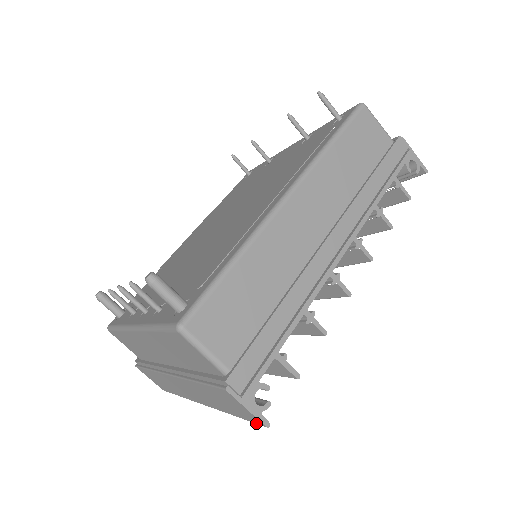
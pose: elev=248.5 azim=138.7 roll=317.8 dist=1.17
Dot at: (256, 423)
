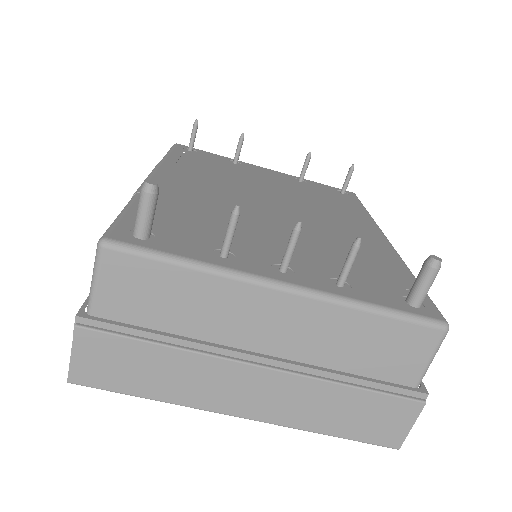
Dot at: (381, 444)
